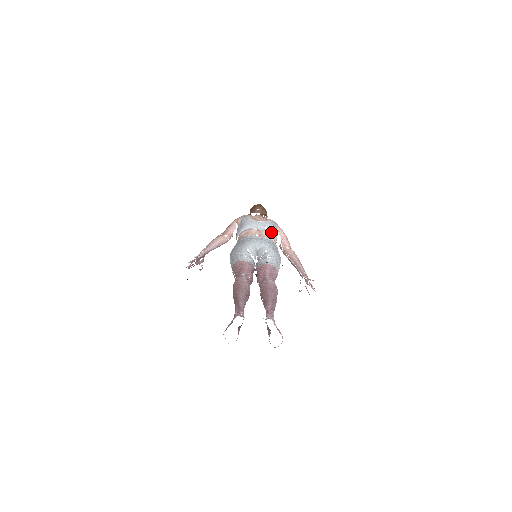
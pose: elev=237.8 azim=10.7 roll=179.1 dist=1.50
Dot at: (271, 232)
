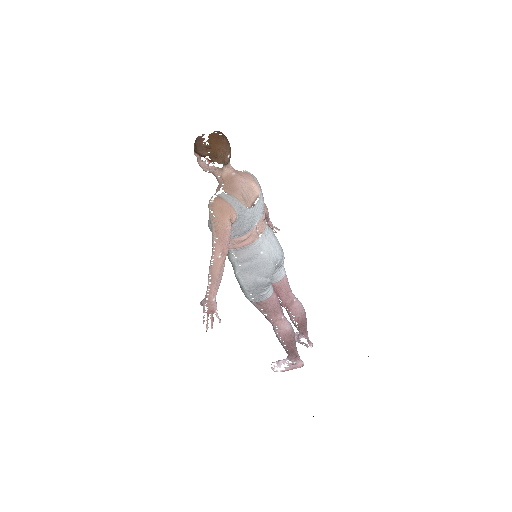
Dot at: (263, 210)
